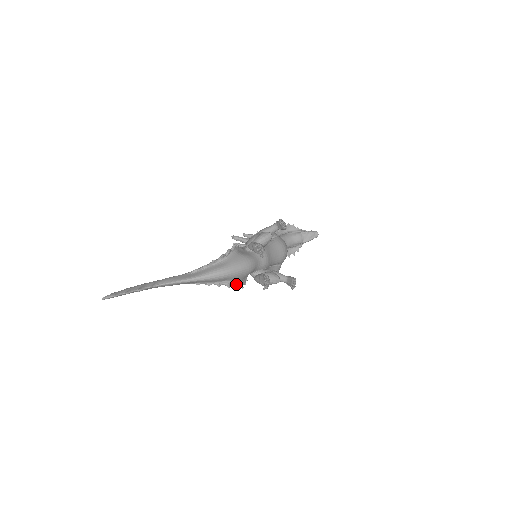
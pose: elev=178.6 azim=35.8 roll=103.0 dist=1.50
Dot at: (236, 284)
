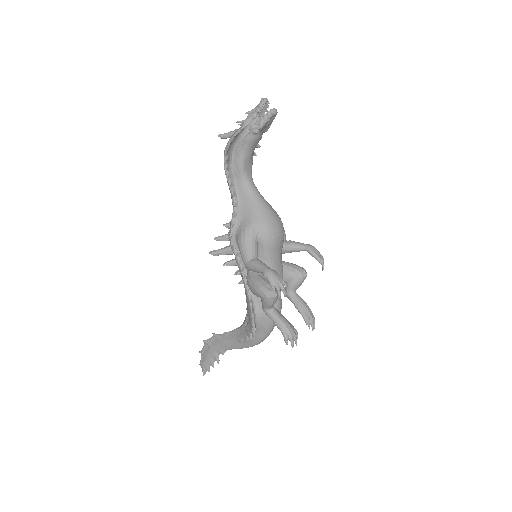
Dot at: occluded
